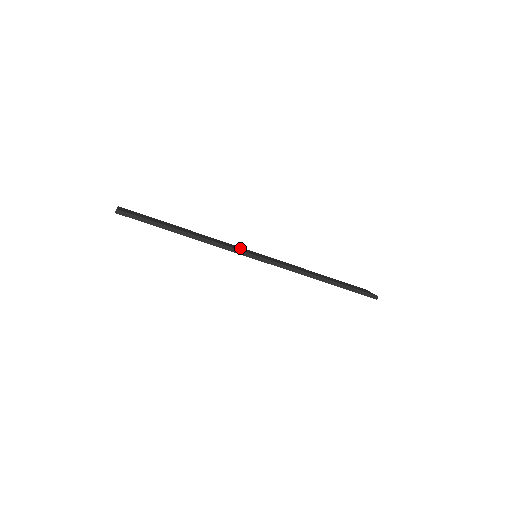
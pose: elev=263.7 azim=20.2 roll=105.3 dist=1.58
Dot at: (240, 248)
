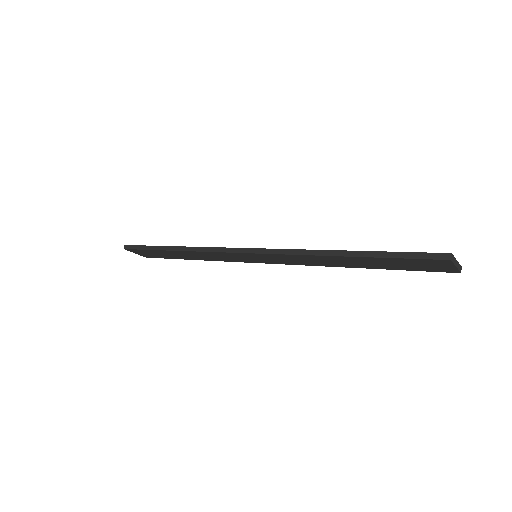
Dot at: occluded
